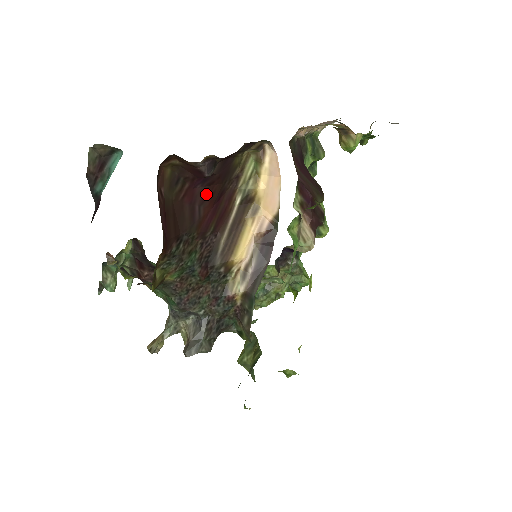
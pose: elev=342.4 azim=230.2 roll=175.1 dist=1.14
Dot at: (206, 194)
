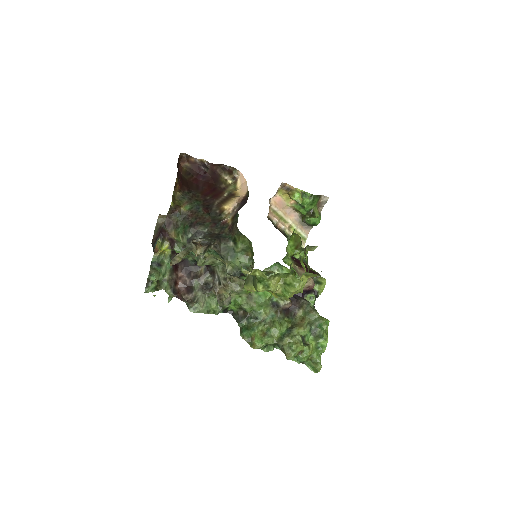
Dot at: (205, 184)
